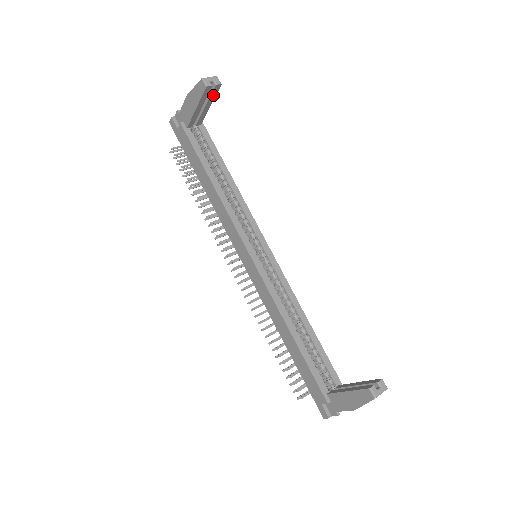
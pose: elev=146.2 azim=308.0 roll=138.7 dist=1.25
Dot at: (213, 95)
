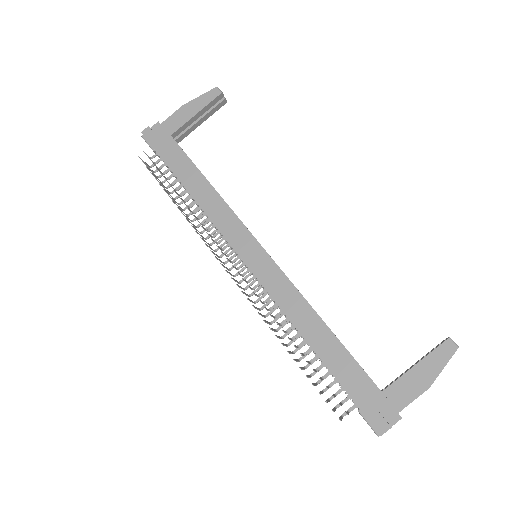
Dot at: (214, 110)
